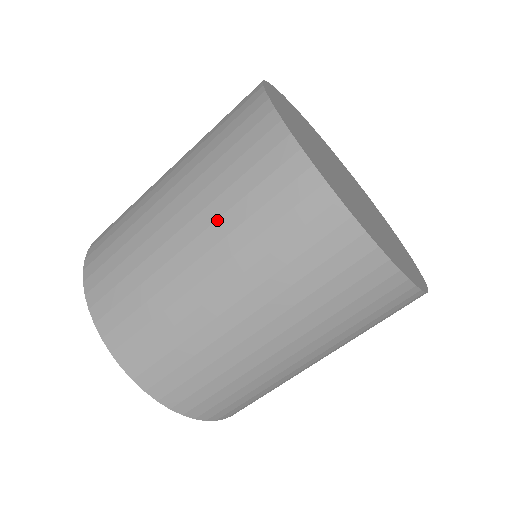
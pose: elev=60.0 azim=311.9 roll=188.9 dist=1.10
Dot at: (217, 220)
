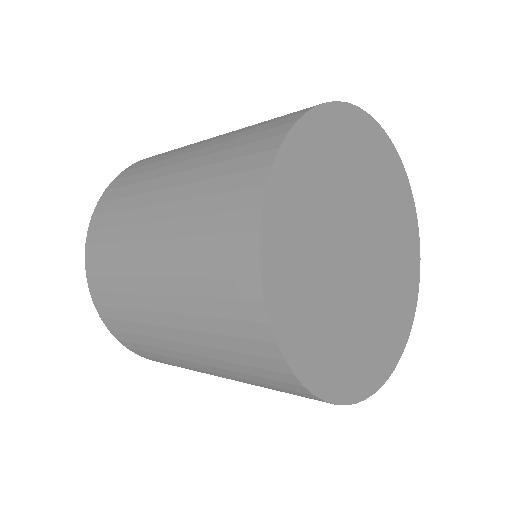
Dot at: (178, 257)
